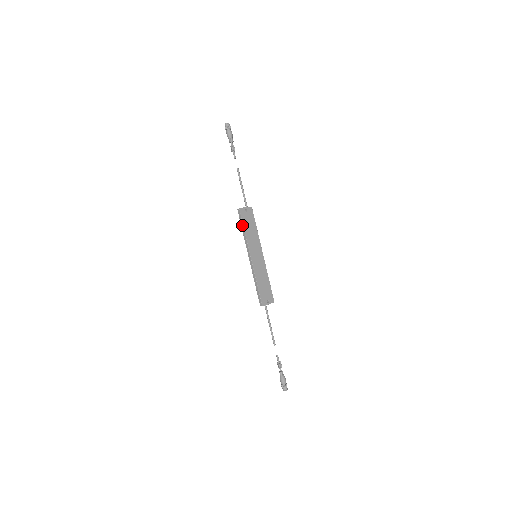
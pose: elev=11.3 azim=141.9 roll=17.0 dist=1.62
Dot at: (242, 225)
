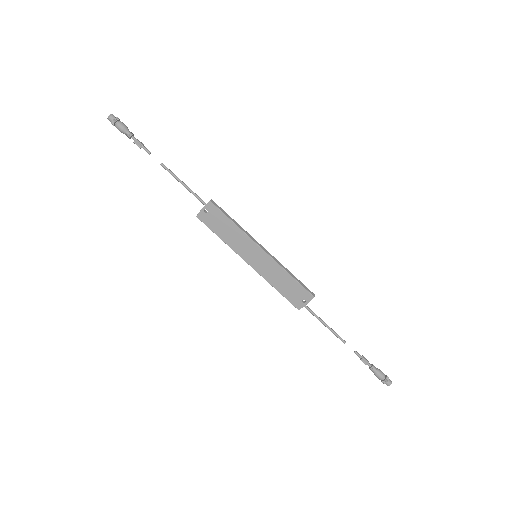
Dot at: (214, 232)
